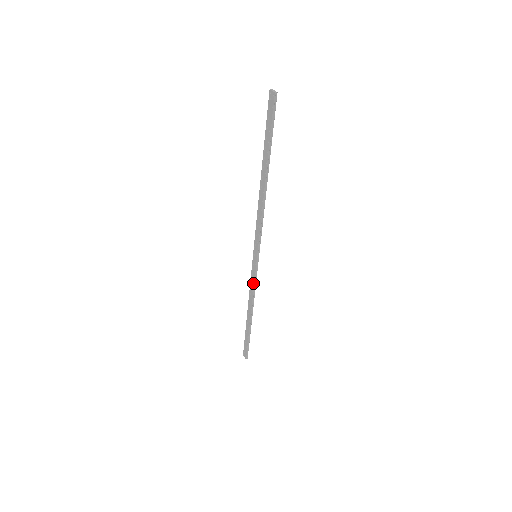
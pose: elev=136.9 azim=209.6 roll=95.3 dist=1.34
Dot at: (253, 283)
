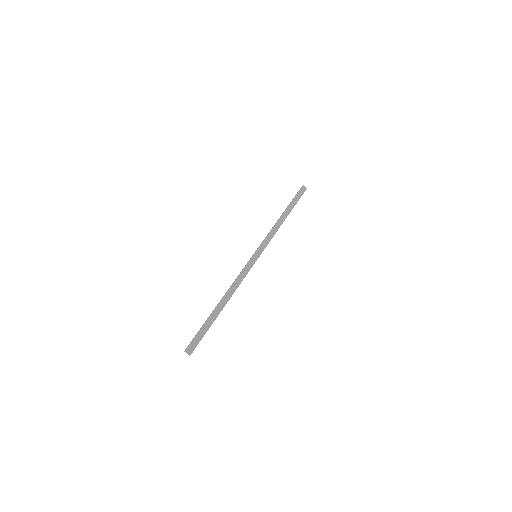
Dot at: (268, 241)
